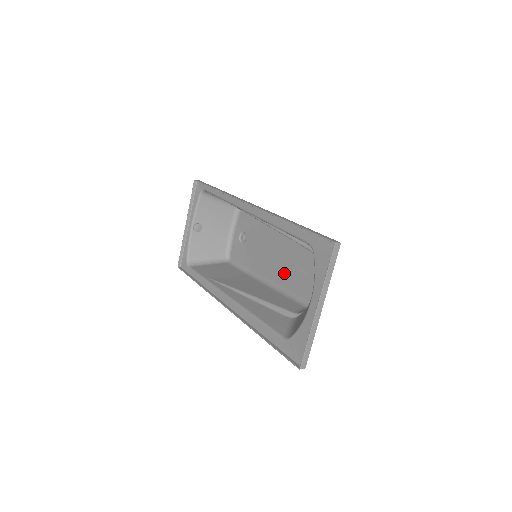
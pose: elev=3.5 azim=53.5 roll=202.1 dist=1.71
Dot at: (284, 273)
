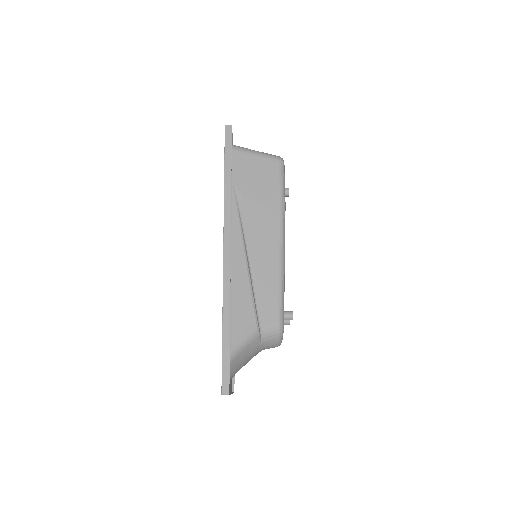
Dot at: occluded
